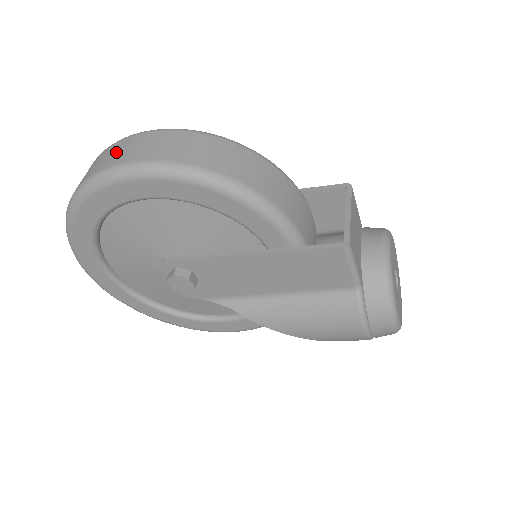
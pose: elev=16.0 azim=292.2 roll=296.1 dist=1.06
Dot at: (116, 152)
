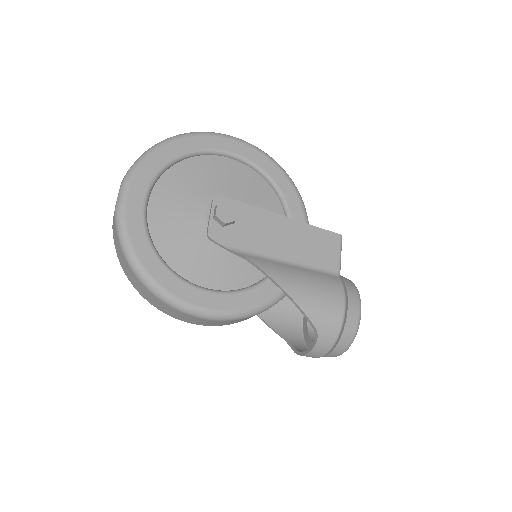
Dot at: occluded
